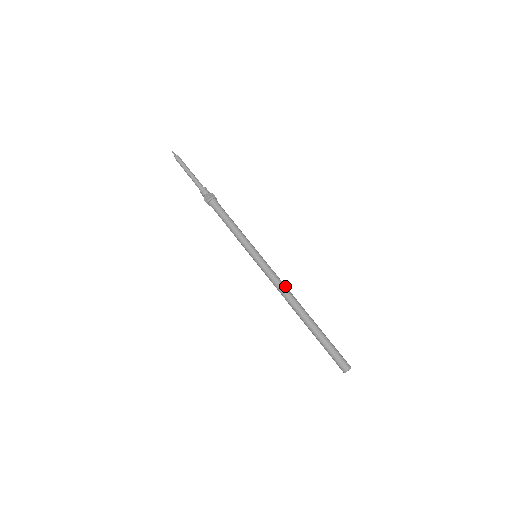
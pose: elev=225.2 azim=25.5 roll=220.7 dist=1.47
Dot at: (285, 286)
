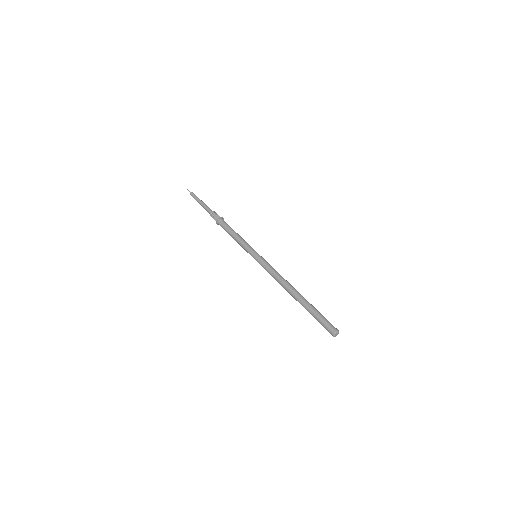
Dot at: (278, 276)
